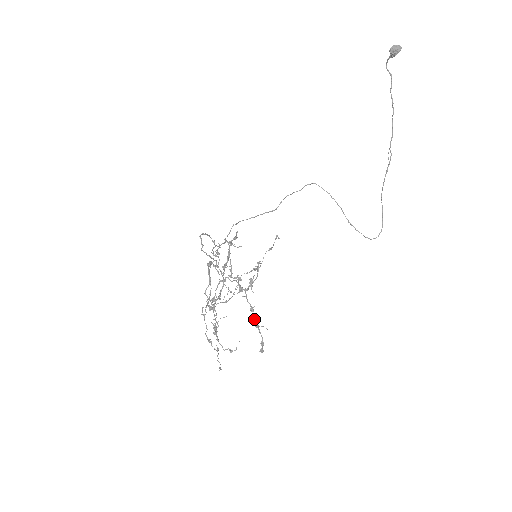
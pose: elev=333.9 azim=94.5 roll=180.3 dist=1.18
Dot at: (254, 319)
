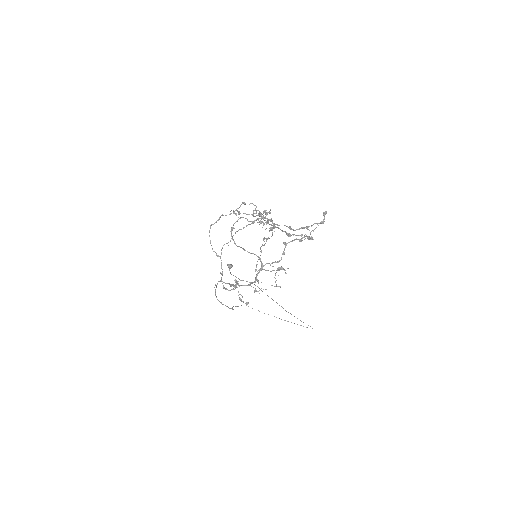
Dot at: (299, 229)
